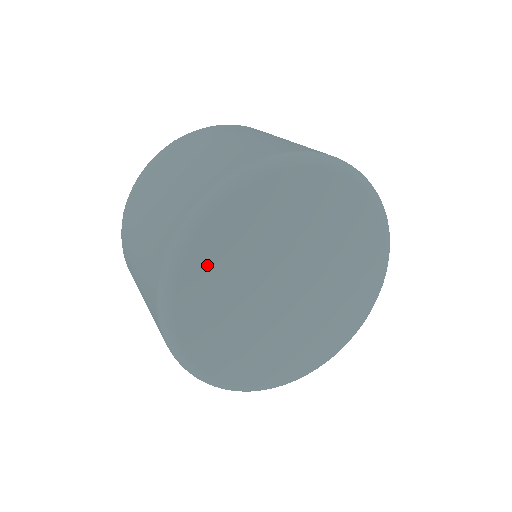
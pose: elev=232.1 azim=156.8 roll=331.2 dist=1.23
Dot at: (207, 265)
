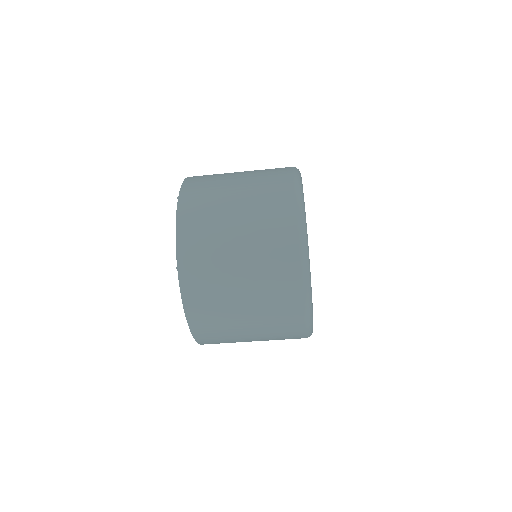
Dot at: occluded
